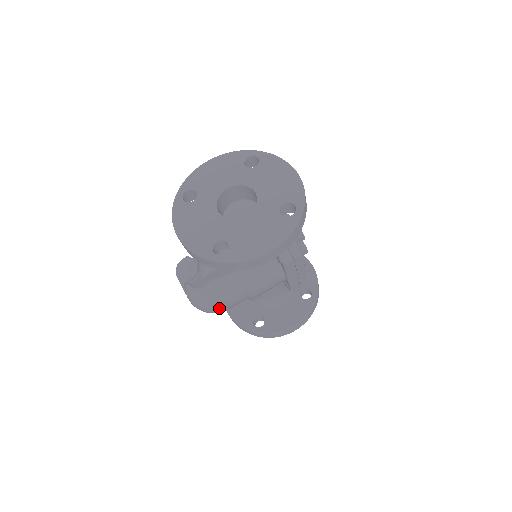
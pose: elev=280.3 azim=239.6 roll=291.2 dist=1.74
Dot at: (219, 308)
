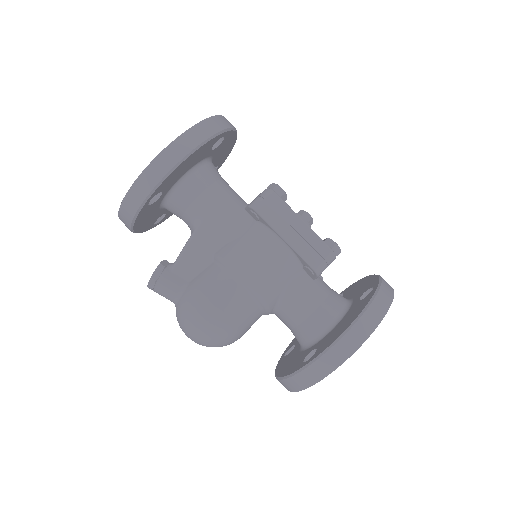
Dot at: (207, 310)
